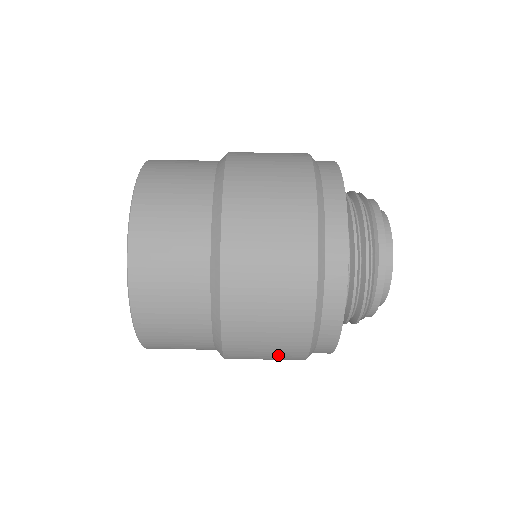
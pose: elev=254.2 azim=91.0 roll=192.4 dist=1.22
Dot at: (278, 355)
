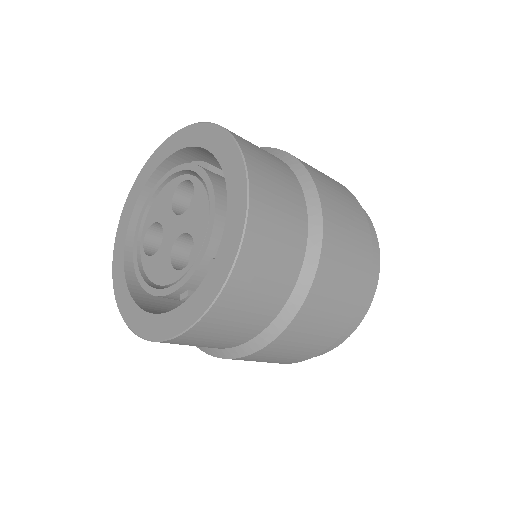
Dot at: occluded
